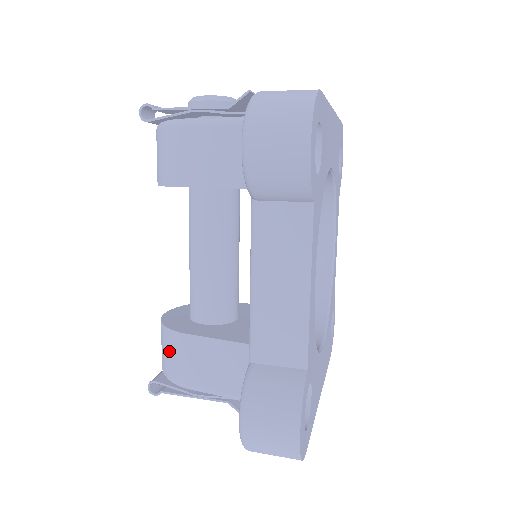
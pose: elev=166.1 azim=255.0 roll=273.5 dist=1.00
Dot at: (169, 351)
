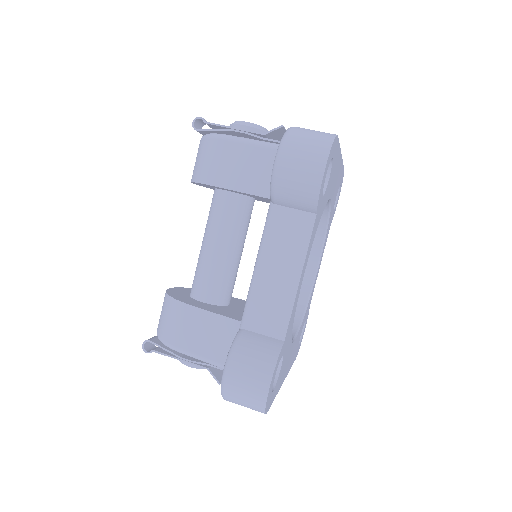
Dot at: (169, 317)
